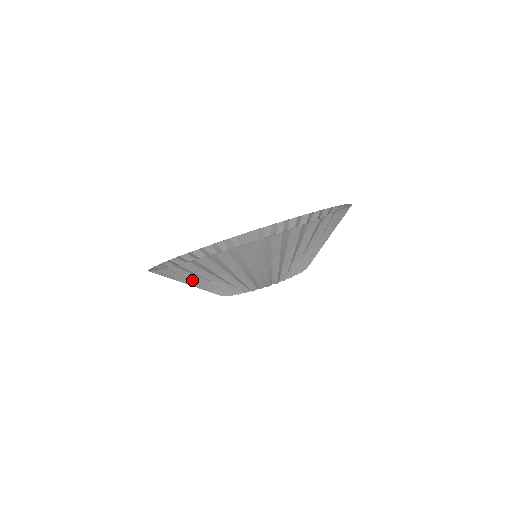
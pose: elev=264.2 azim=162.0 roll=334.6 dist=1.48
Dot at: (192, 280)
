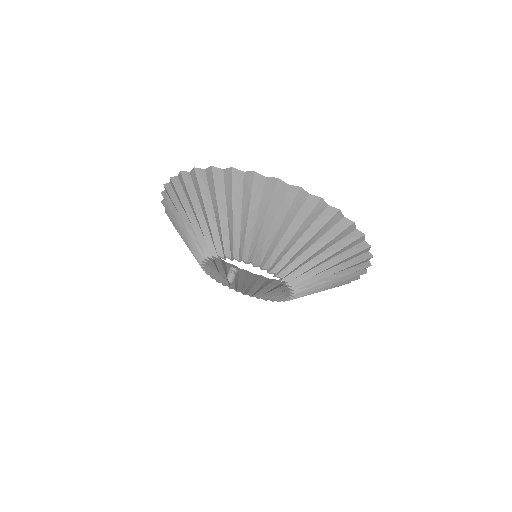
Dot at: occluded
